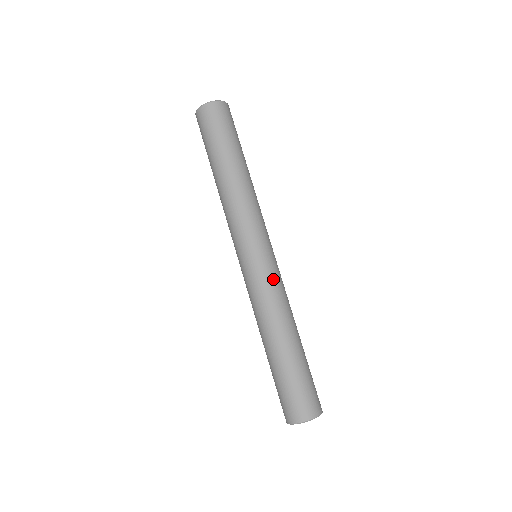
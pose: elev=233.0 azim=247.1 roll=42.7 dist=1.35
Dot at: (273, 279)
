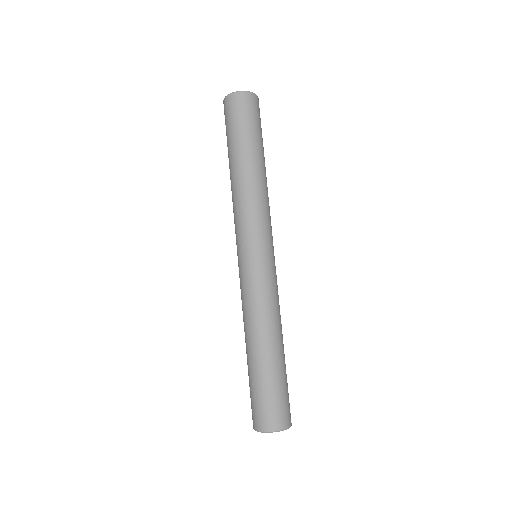
Dot at: (270, 283)
